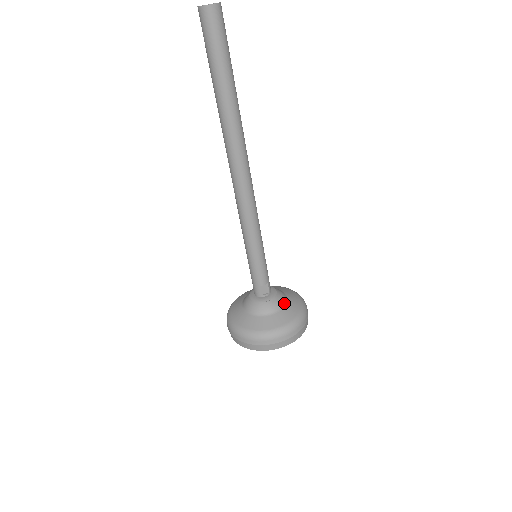
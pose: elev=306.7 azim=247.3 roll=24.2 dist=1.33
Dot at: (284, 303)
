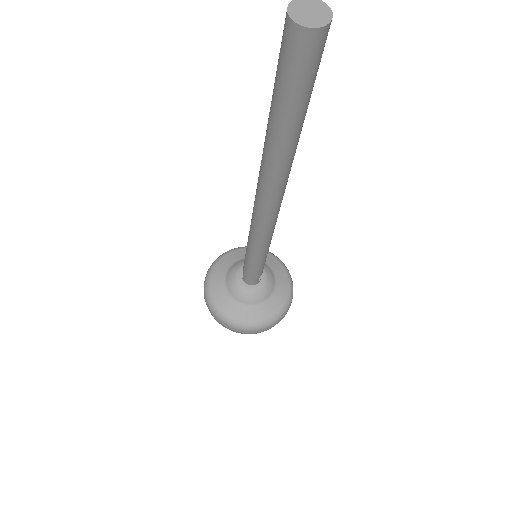
Dot at: (270, 270)
